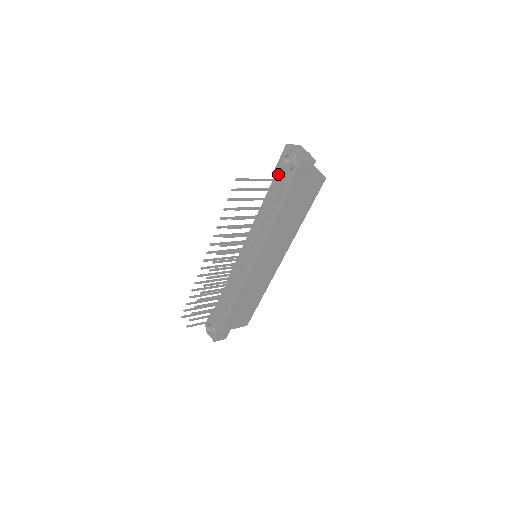
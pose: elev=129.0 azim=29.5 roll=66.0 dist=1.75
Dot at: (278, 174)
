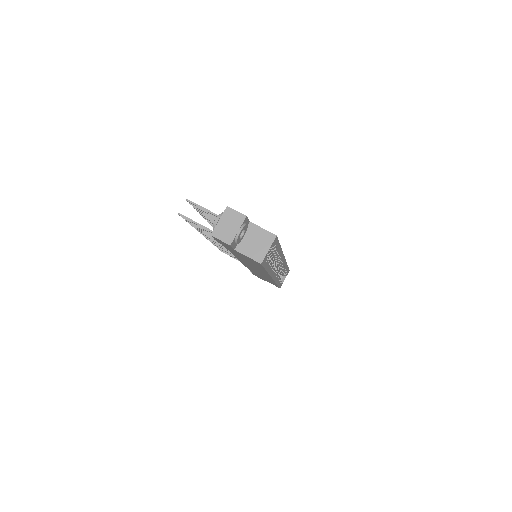
Dot at: occluded
